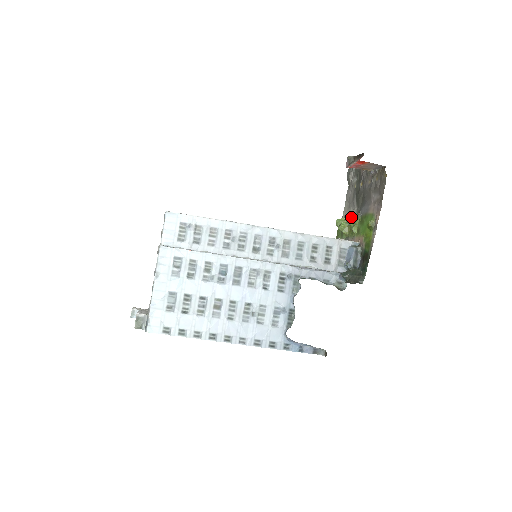
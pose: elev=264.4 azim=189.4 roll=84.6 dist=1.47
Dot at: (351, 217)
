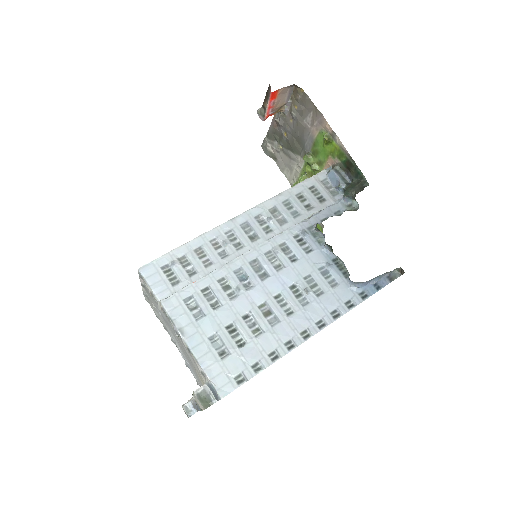
Dot at: (301, 170)
